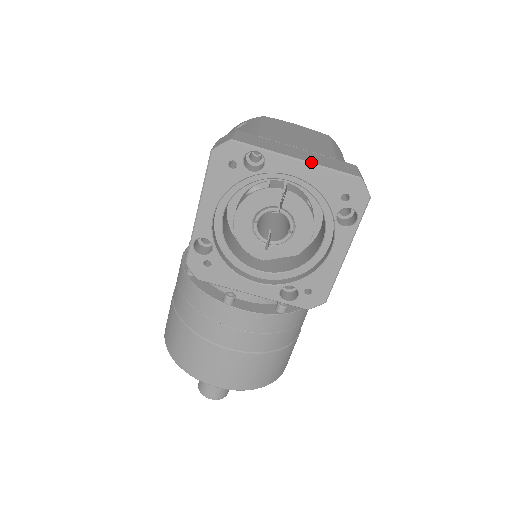
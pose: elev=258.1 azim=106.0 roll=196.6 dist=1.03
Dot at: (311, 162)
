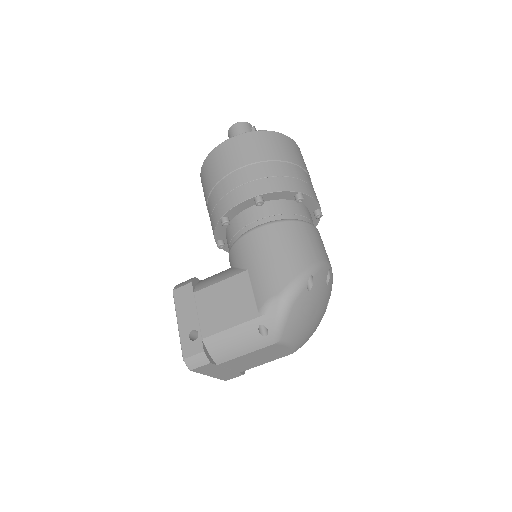
Dot at: (213, 377)
